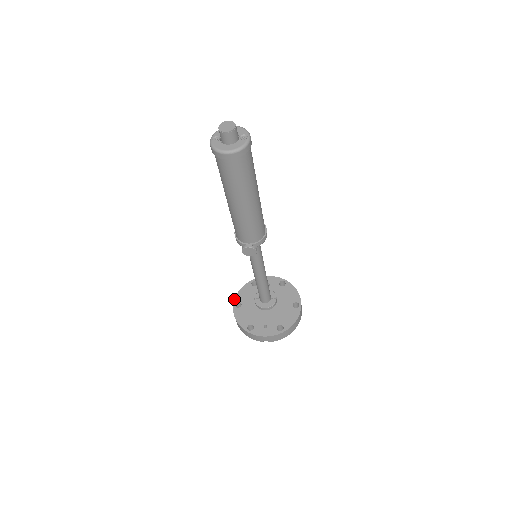
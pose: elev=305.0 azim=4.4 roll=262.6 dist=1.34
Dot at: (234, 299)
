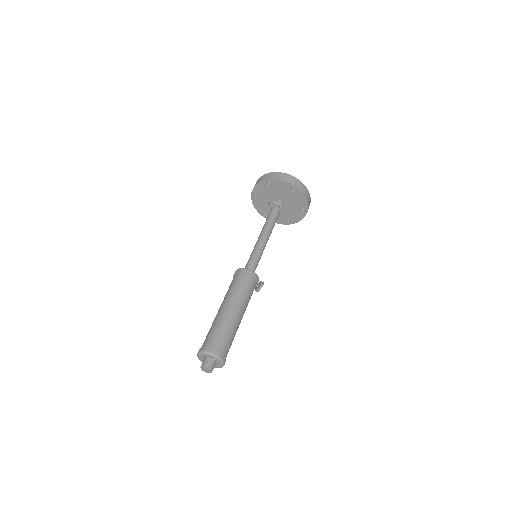
Dot at: occluded
